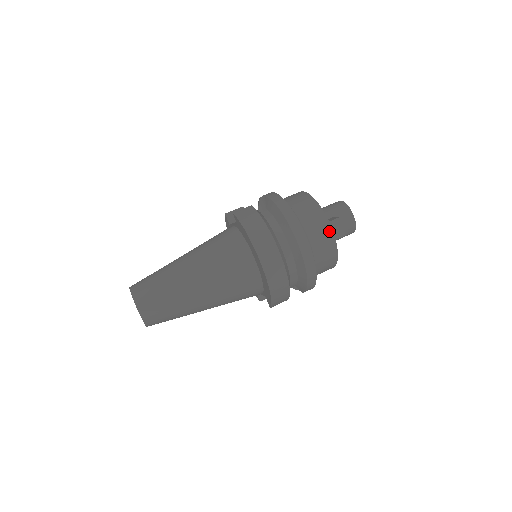
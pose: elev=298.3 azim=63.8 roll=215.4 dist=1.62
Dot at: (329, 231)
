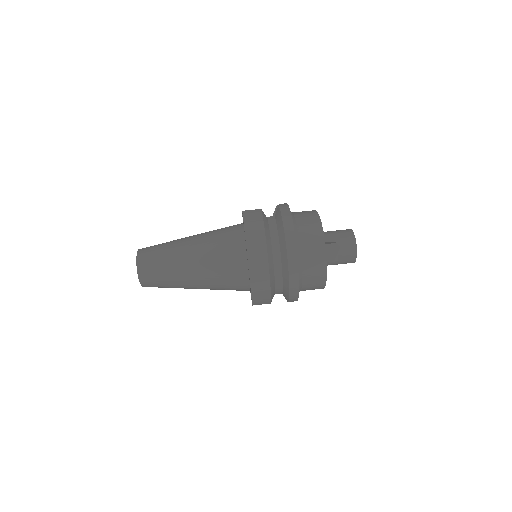
Dot at: (323, 252)
